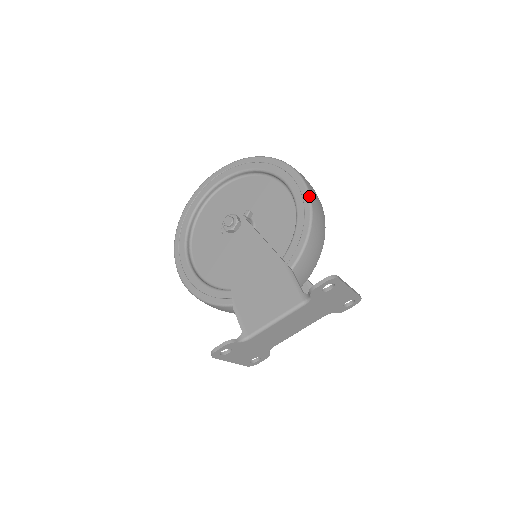
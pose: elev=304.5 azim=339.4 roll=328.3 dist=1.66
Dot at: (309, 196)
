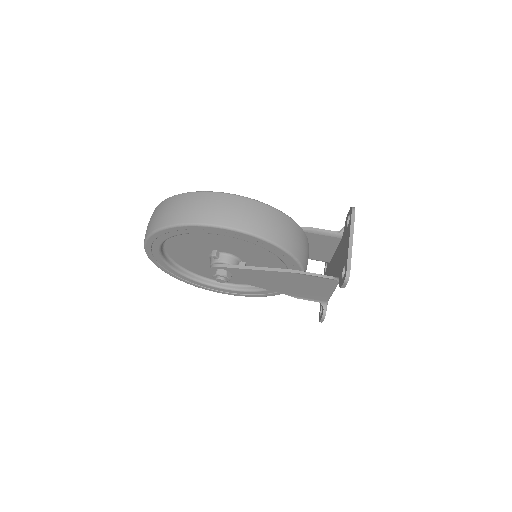
Dot at: (245, 233)
